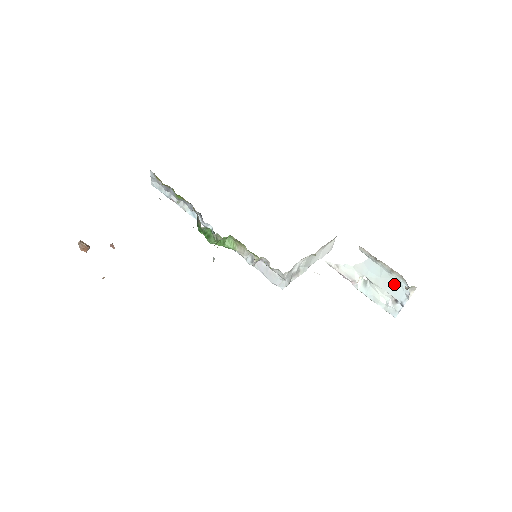
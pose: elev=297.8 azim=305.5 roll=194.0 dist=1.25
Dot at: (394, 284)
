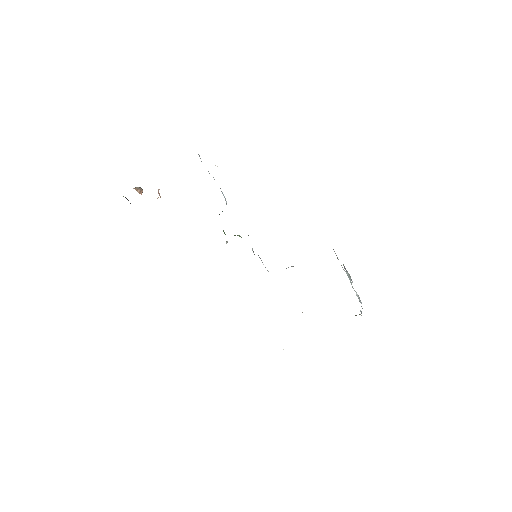
Dot at: occluded
